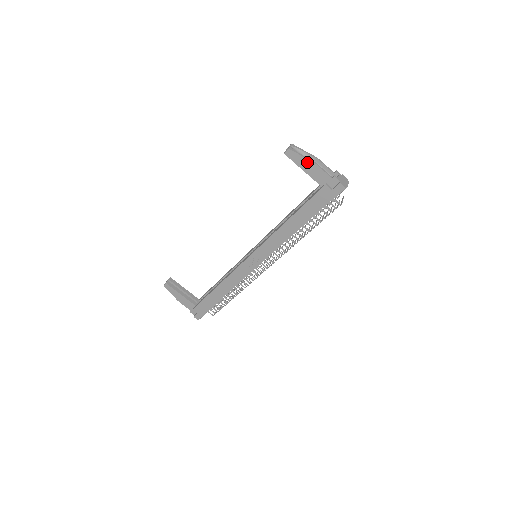
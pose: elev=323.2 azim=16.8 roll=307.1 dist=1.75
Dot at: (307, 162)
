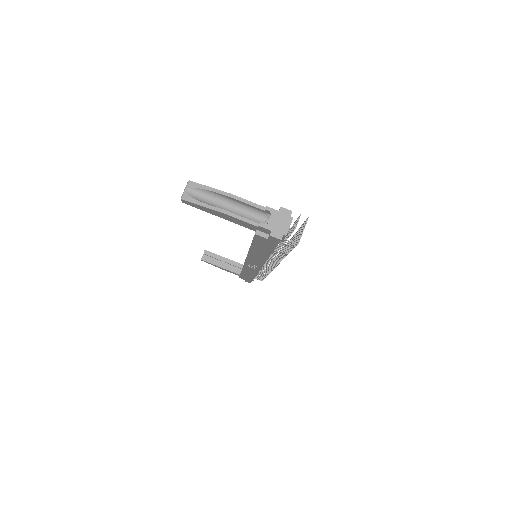
Dot at: (214, 211)
